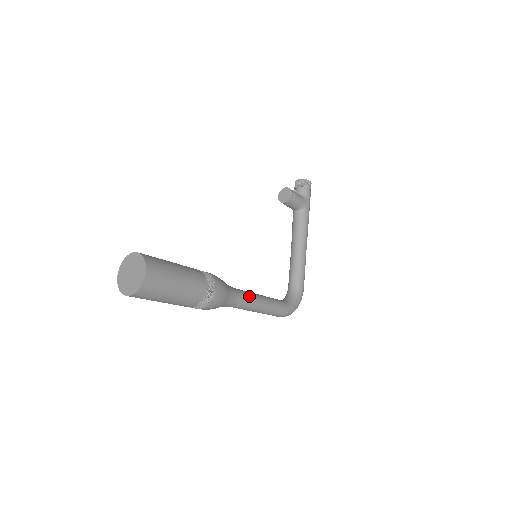
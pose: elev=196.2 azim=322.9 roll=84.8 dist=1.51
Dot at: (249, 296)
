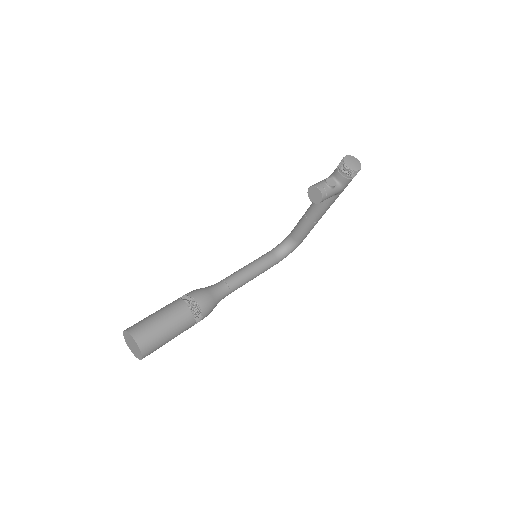
Dot at: (238, 287)
